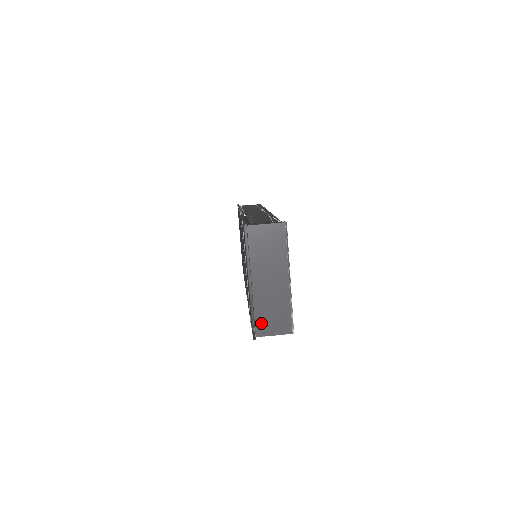
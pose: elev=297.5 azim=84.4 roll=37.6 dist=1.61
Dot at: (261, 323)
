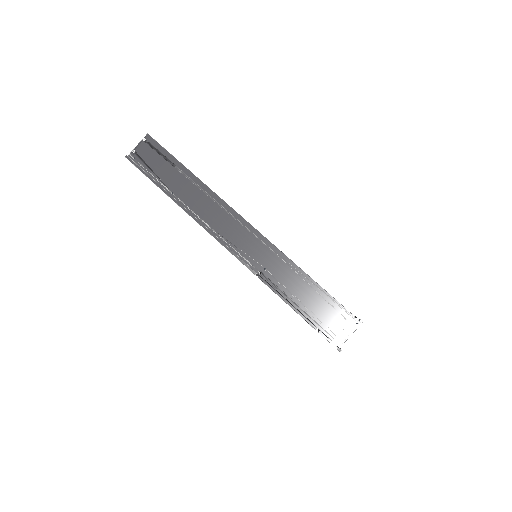
Dot at: occluded
